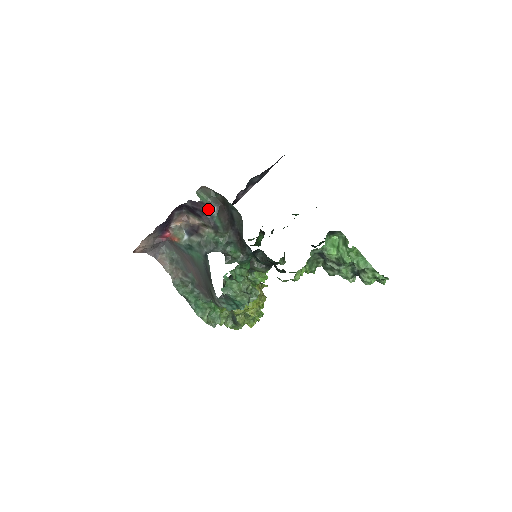
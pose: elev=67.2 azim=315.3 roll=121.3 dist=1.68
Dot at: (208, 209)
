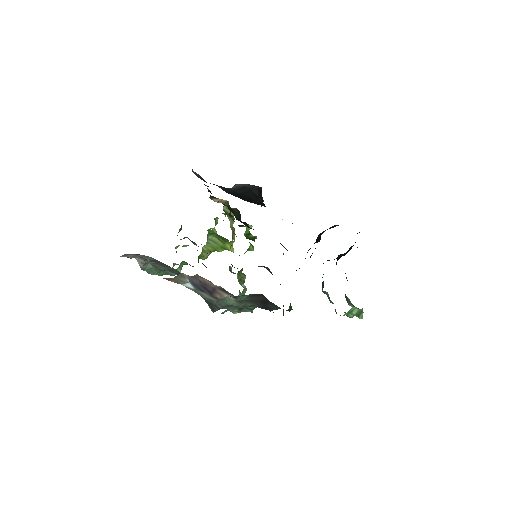
Dot at: occluded
